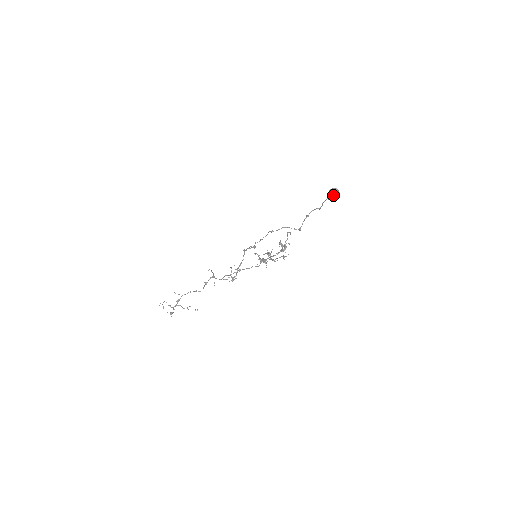
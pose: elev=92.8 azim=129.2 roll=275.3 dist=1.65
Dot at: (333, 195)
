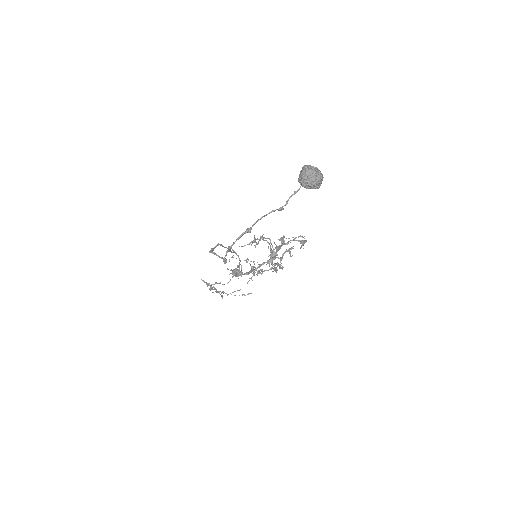
Dot at: (301, 182)
